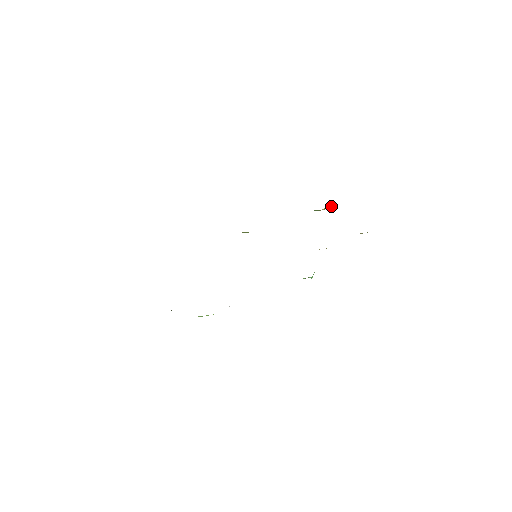
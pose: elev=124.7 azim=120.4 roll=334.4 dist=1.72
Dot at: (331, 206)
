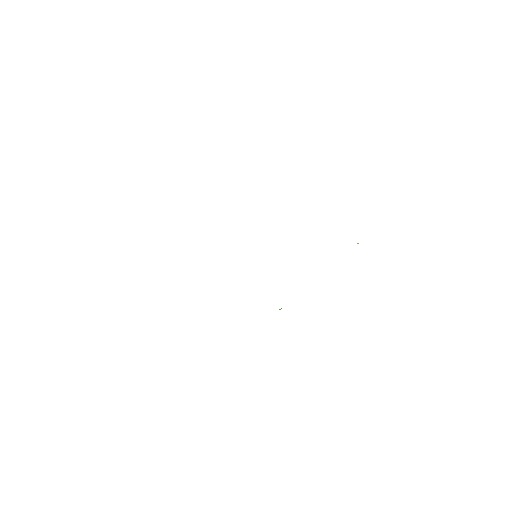
Dot at: occluded
